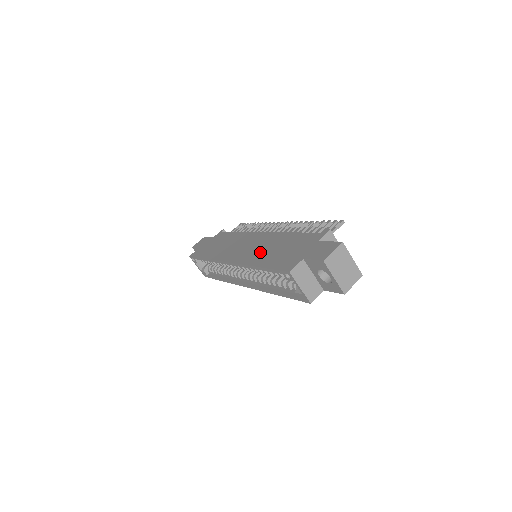
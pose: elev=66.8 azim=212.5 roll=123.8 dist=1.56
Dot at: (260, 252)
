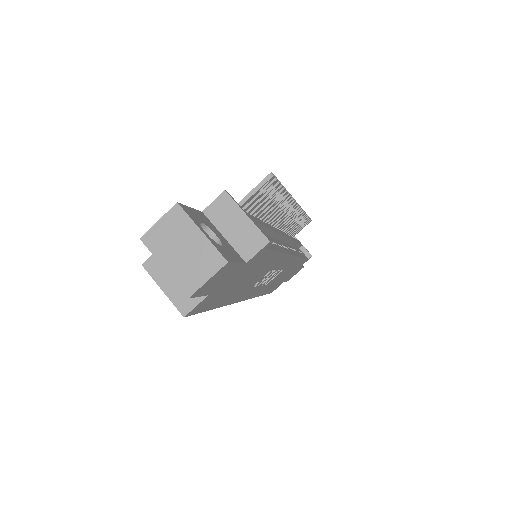
Dot at: occluded
